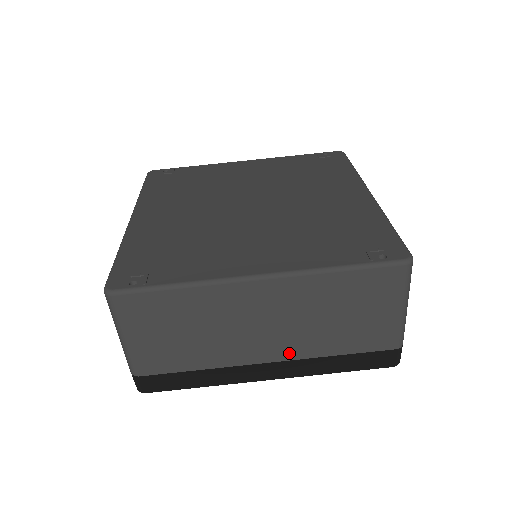
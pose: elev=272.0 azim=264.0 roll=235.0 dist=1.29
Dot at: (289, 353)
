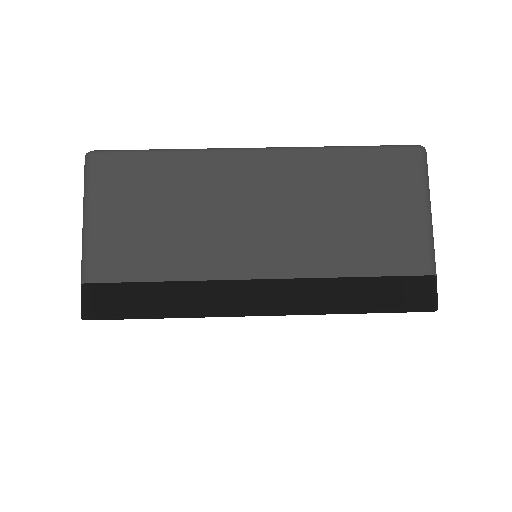
Dot at: (289, 265)
